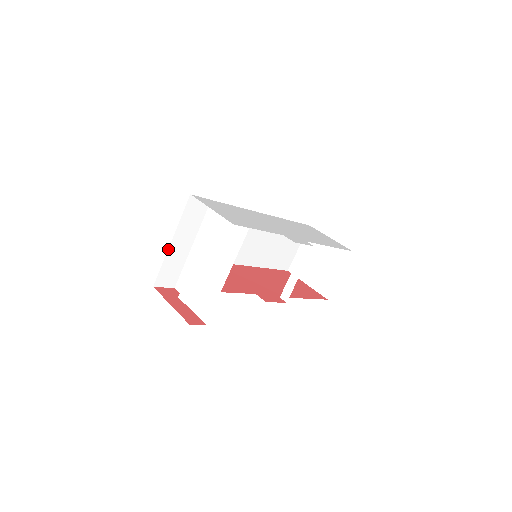
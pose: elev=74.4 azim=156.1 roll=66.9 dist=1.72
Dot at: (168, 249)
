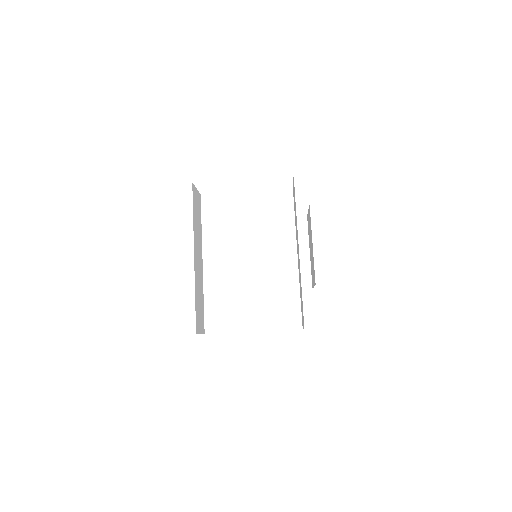
Dot at: (194, 268)
